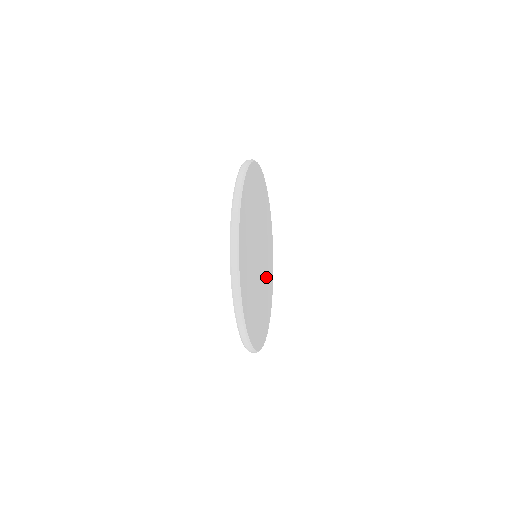
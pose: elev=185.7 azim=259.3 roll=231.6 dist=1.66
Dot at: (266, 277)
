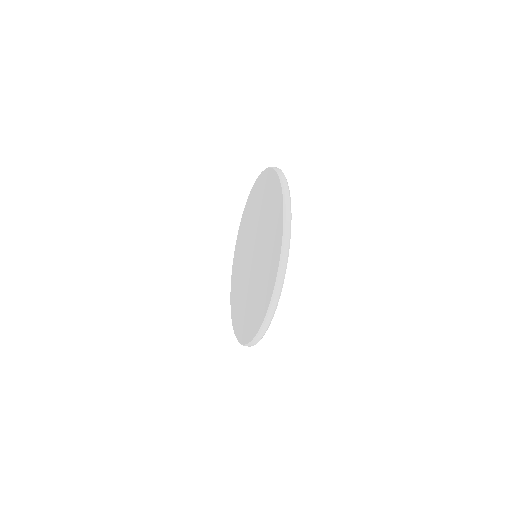
Dot at: occluded
